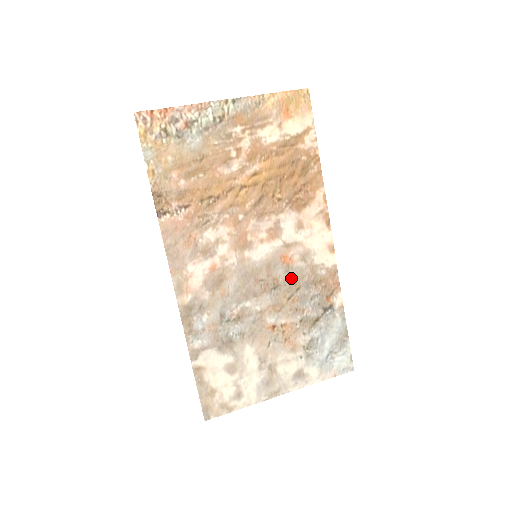
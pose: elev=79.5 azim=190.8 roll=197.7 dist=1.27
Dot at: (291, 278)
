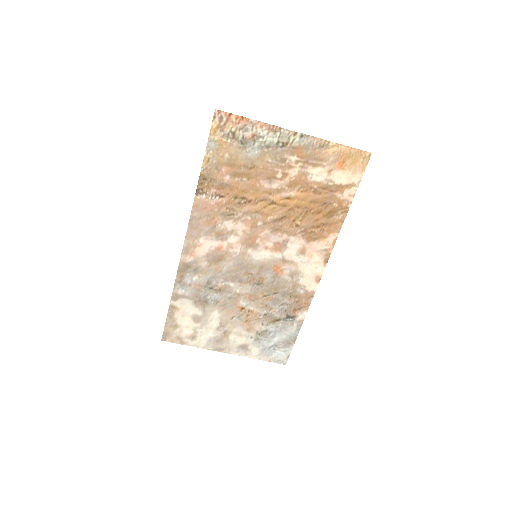
Dot at: (274, 283)
